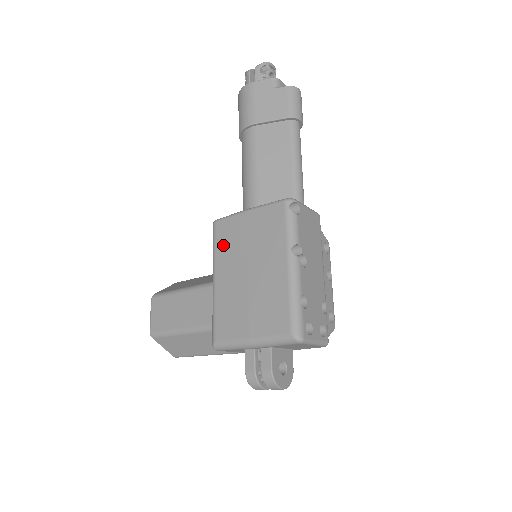
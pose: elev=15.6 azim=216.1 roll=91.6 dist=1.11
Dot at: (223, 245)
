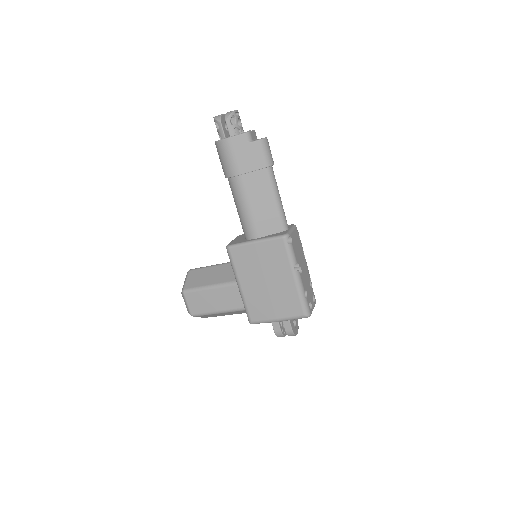
Dot at: (241, 264)
